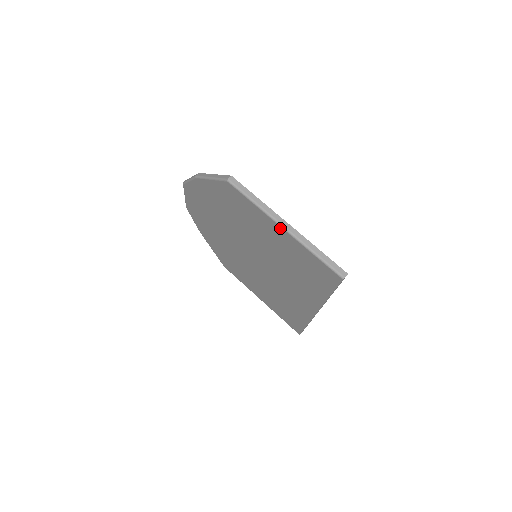
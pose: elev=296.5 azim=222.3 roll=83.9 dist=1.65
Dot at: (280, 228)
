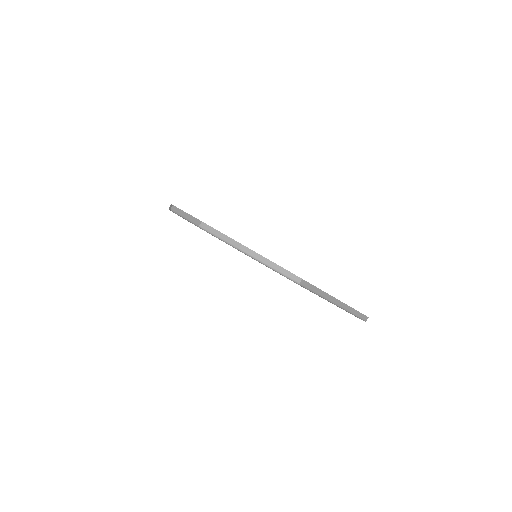
Dot at: occluded
